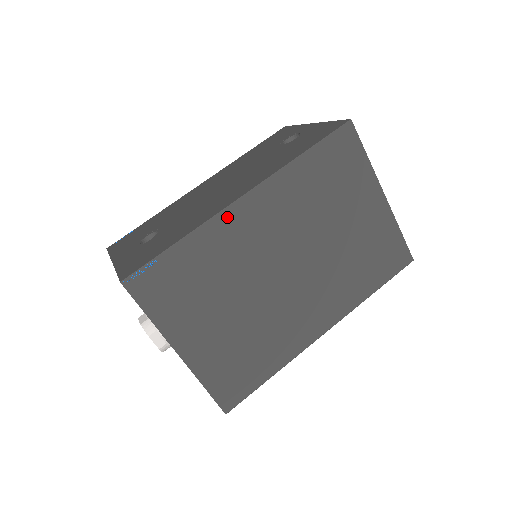
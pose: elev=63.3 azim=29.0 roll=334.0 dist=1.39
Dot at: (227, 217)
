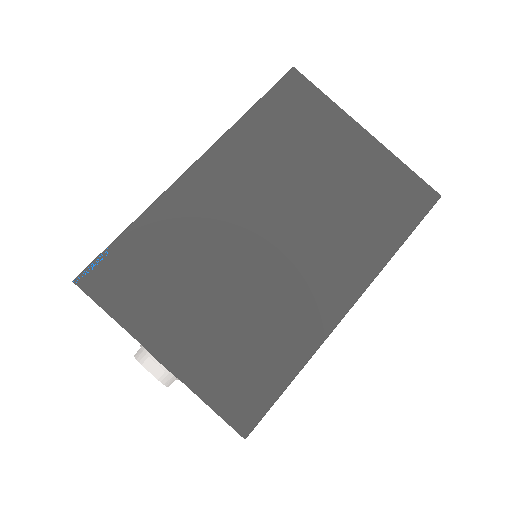
Dot at: (180, 190)
